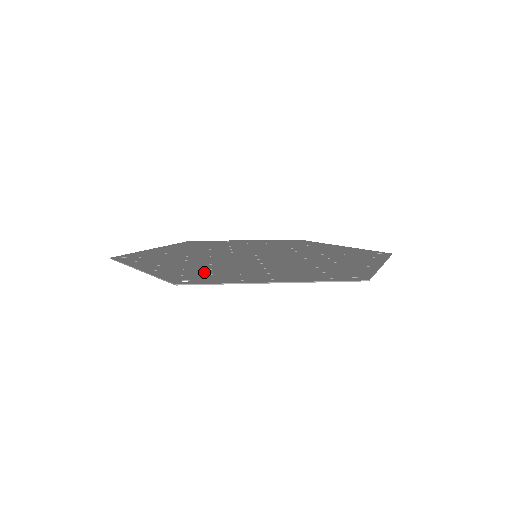
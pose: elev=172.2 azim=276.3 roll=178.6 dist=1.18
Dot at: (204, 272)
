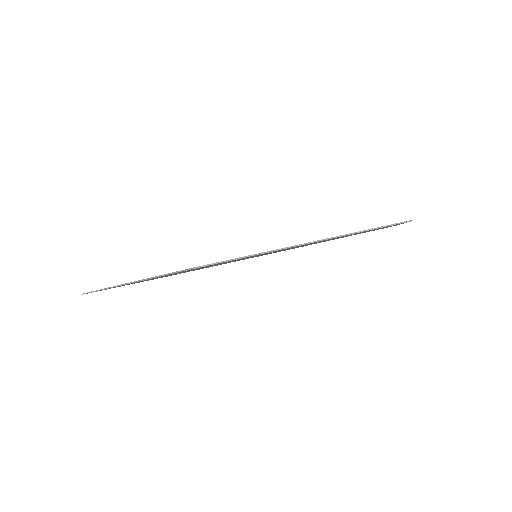
Dot at: occluded
